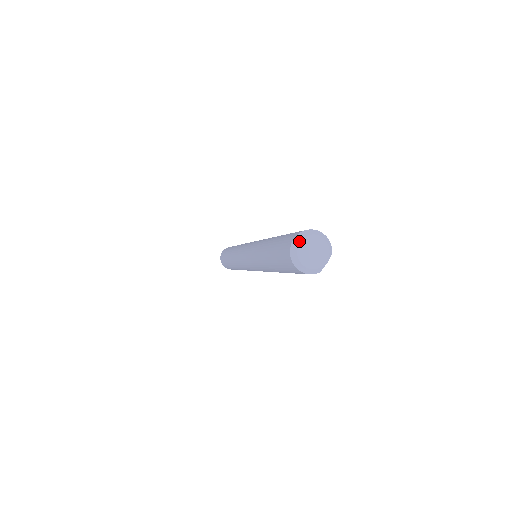
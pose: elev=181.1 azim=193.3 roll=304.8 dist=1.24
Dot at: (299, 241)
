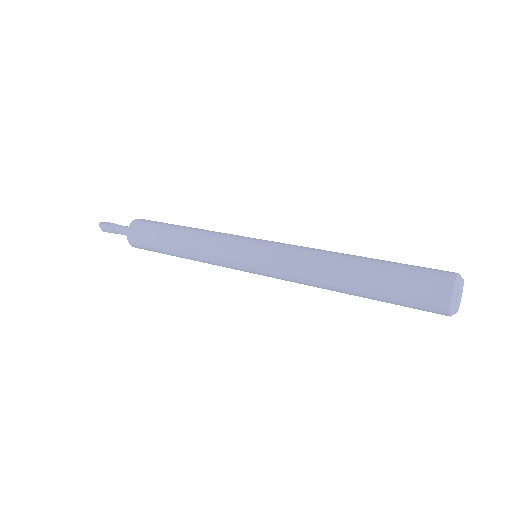
Dot at: (459, 289)
